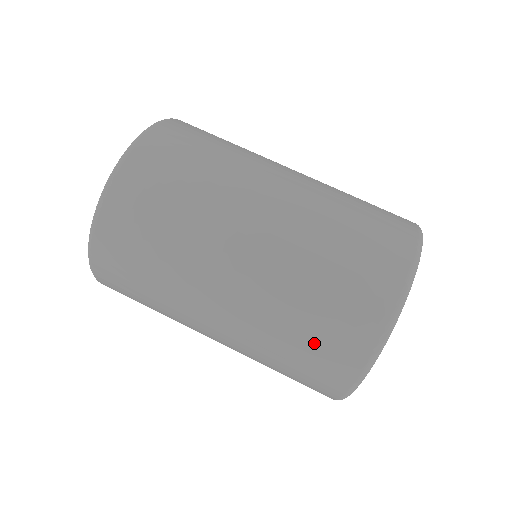
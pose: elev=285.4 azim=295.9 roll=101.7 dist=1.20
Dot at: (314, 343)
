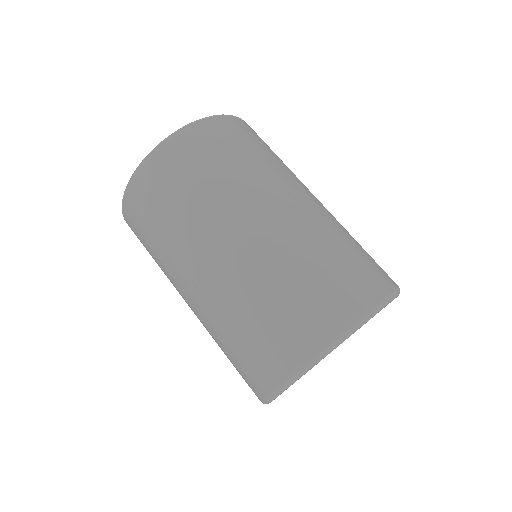
Dot at: (237, 361)
